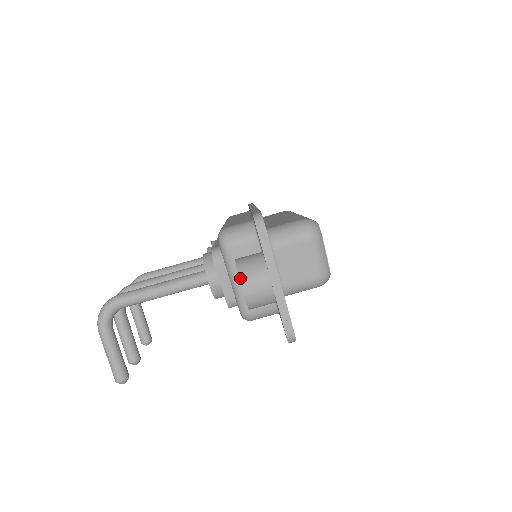
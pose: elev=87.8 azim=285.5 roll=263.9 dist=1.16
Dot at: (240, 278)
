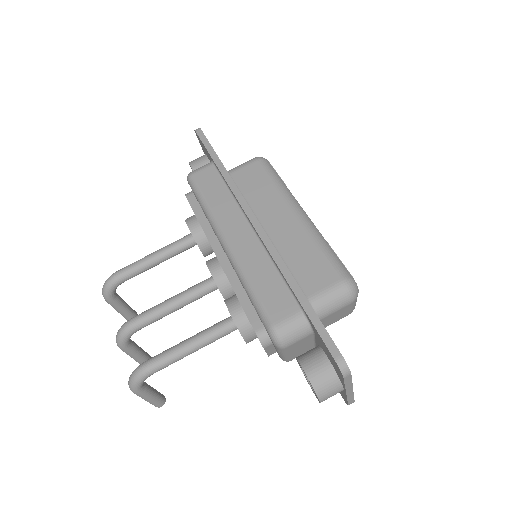
Dot at: (318, 397)
